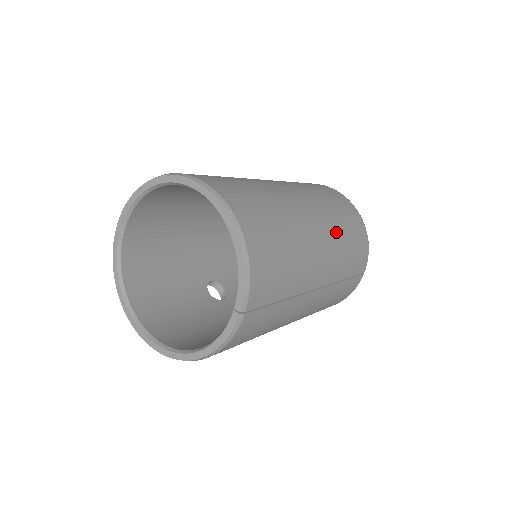
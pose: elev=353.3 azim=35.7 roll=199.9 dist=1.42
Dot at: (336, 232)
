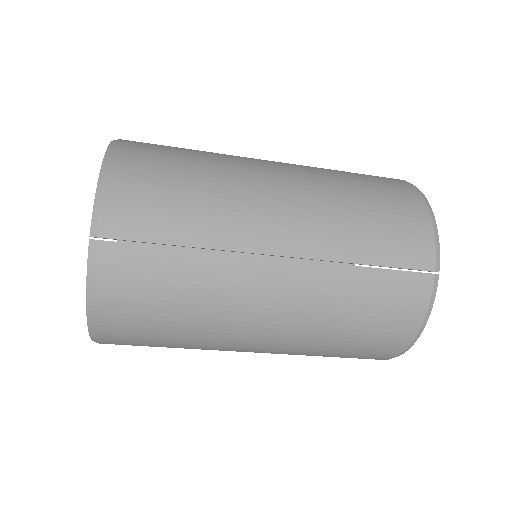
Dot at: (329, 193)
